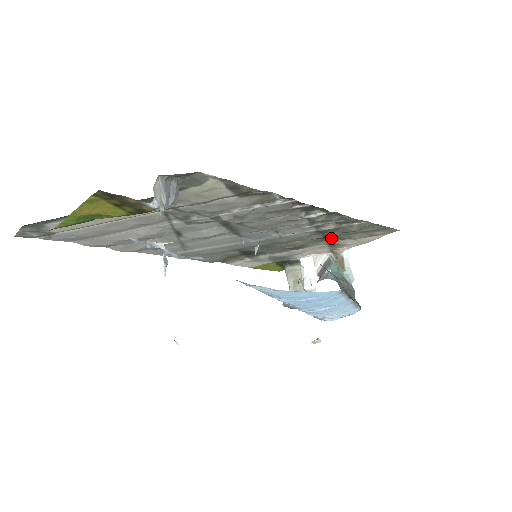
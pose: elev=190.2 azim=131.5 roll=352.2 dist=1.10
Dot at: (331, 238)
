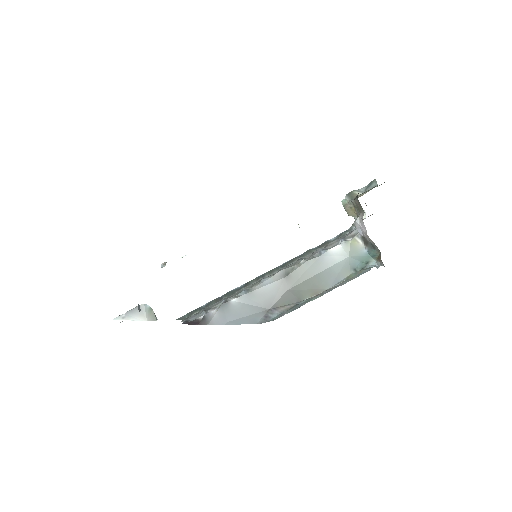
Dot at: occluded
